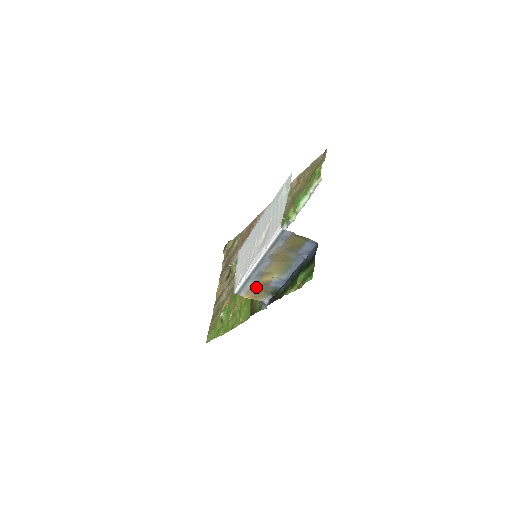
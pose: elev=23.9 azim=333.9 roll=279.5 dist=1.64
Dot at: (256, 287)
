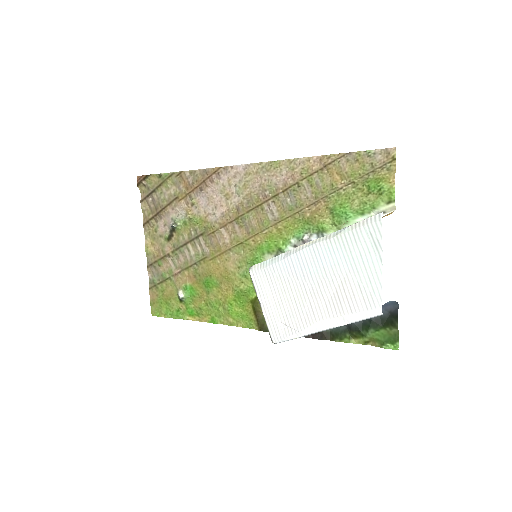
Dot at: occluded
